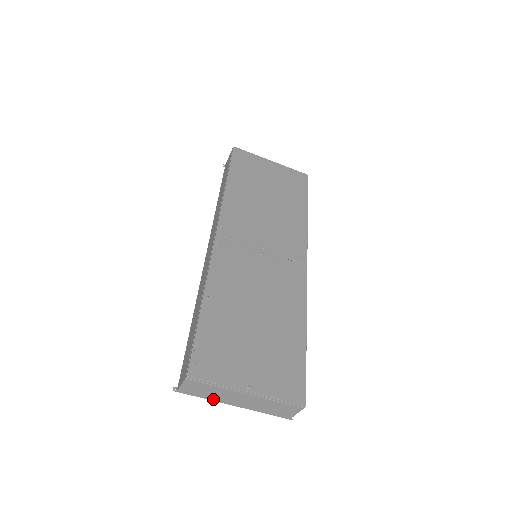
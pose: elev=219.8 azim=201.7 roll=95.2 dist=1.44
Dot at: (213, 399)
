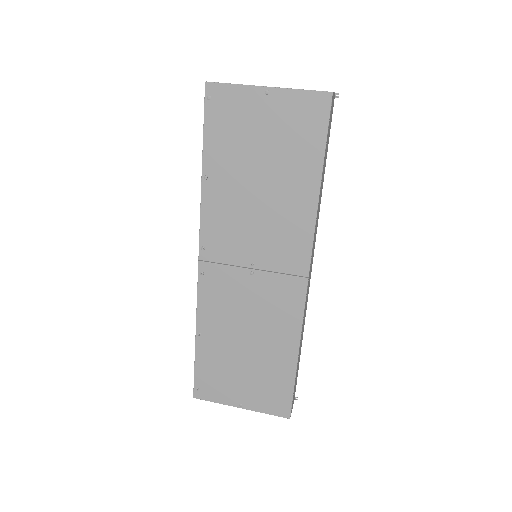
Dot at: occluded
